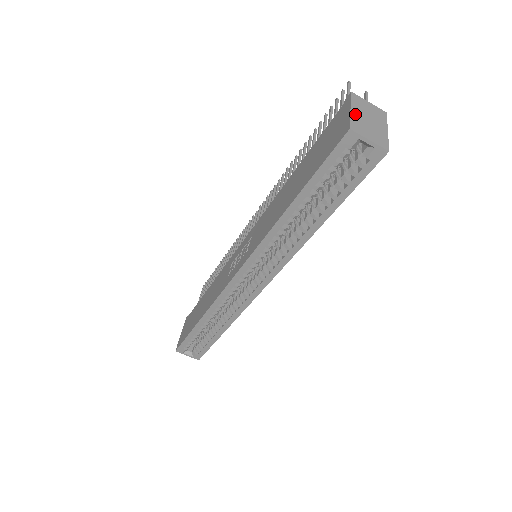
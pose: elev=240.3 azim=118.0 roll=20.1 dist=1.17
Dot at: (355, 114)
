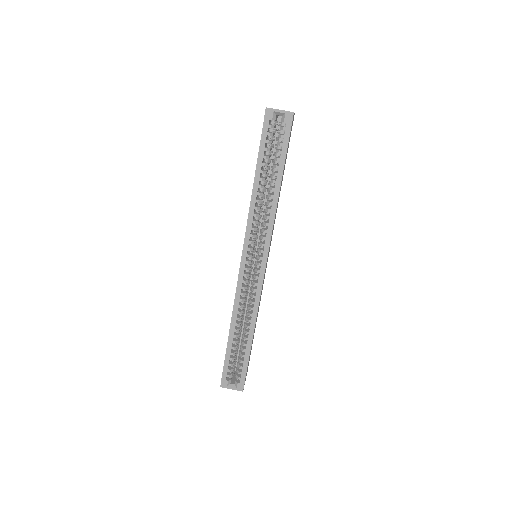
Dot at: occluded
